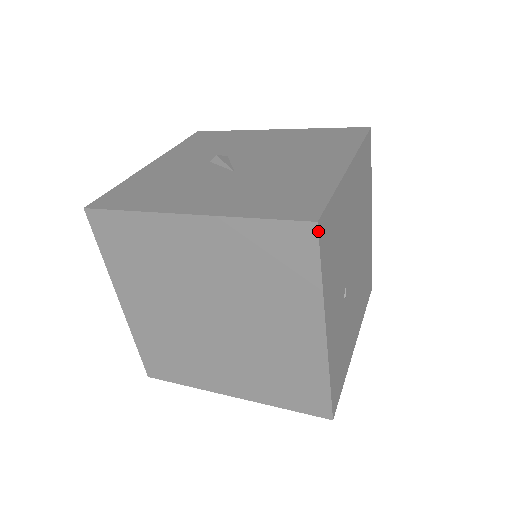
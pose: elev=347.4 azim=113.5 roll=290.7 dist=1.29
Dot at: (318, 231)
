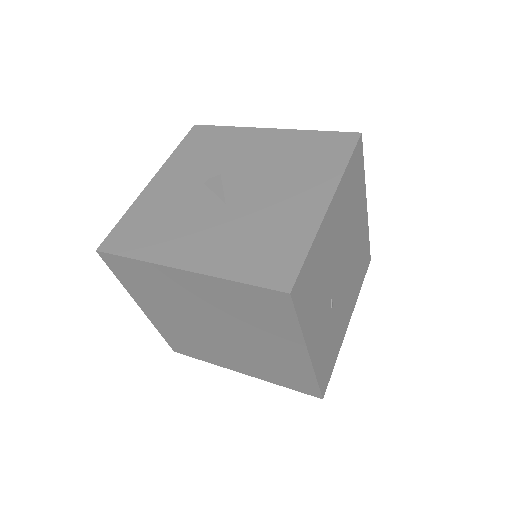
Dot at: (292, 299)
